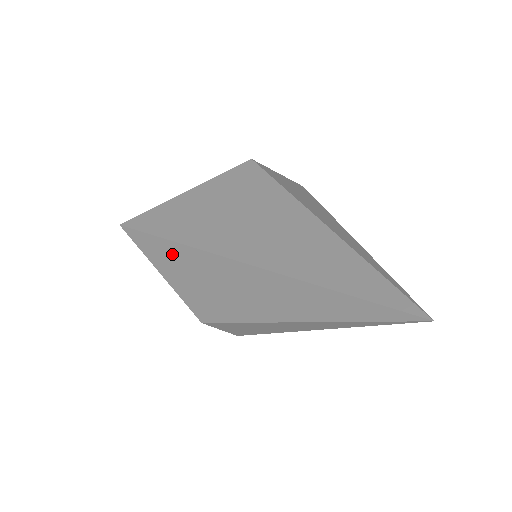
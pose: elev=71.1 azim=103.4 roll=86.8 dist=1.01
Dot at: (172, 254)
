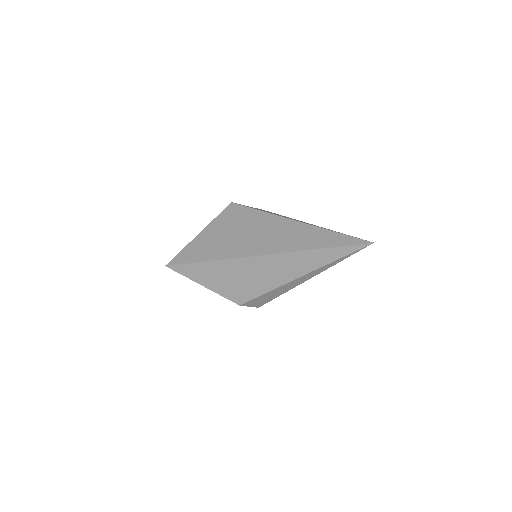
Dot at: (213, 269)
